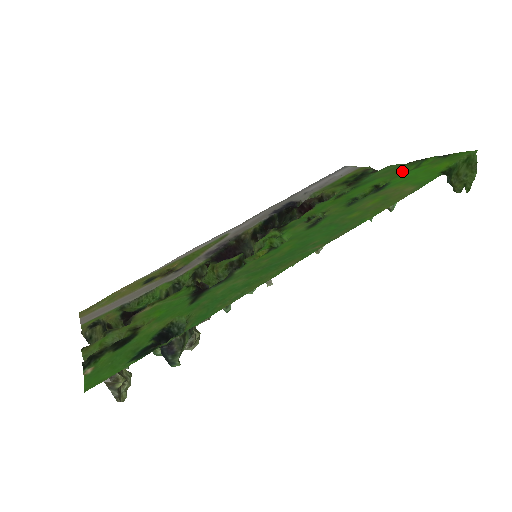
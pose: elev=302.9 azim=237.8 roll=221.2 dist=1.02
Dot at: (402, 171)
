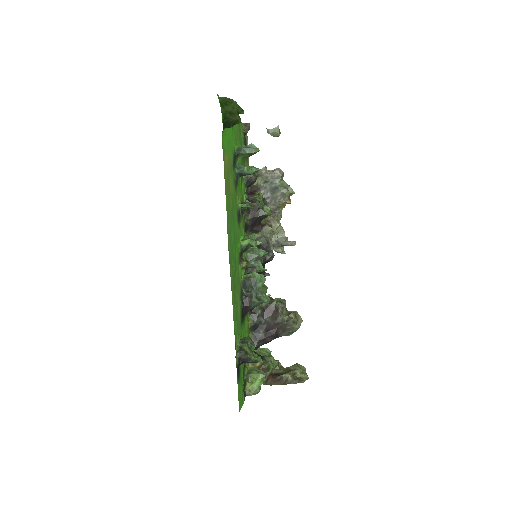
Dot at: (234, 131)
